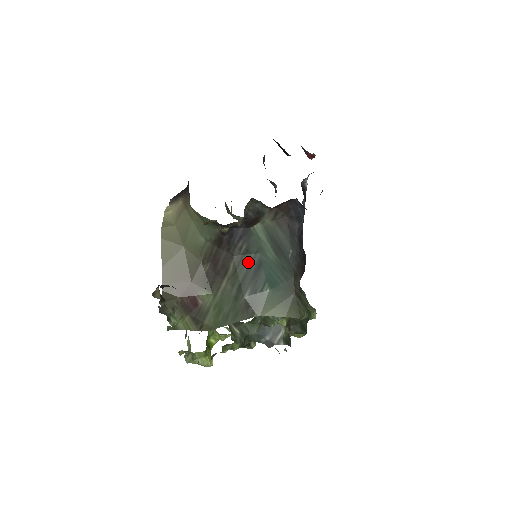
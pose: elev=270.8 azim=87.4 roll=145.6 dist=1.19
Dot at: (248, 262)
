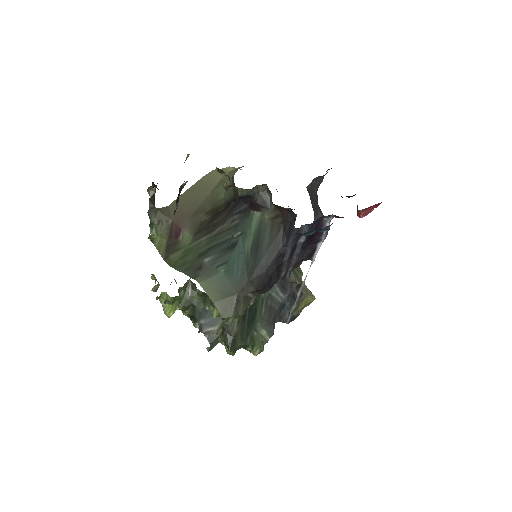
Dot at: (229, 236)
